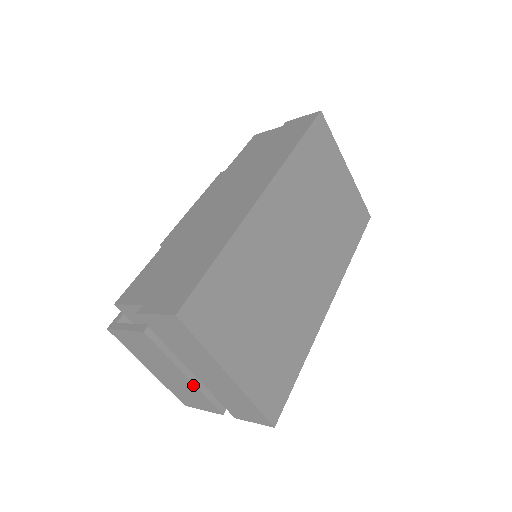
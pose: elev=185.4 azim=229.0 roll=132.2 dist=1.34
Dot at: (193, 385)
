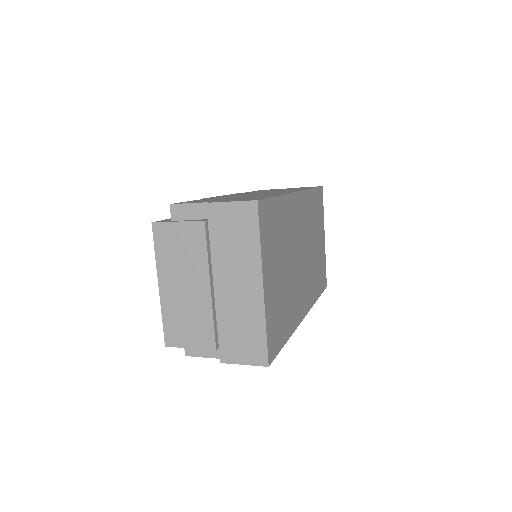
Dot at: (209, 301)
